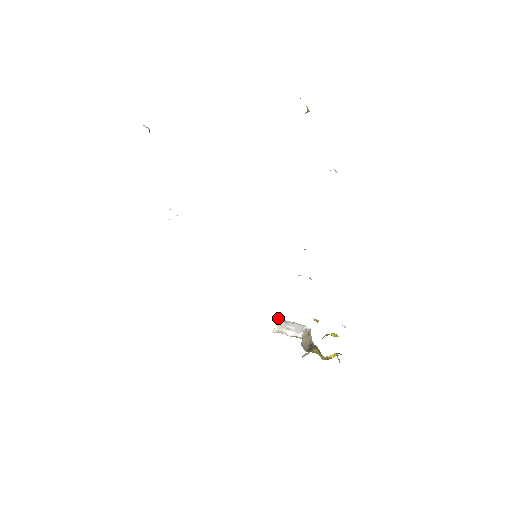
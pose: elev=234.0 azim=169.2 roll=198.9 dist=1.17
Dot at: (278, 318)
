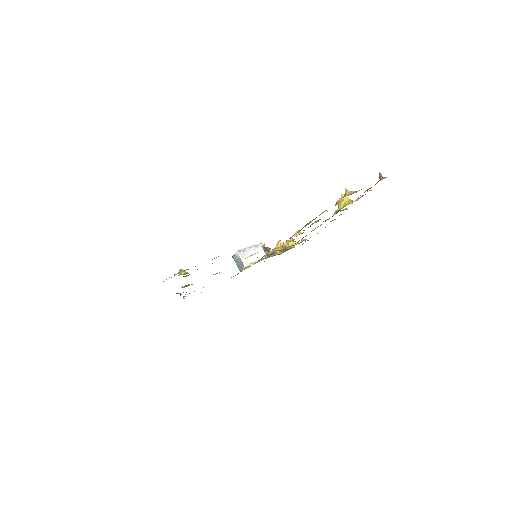
Dot at: (237, 251)
